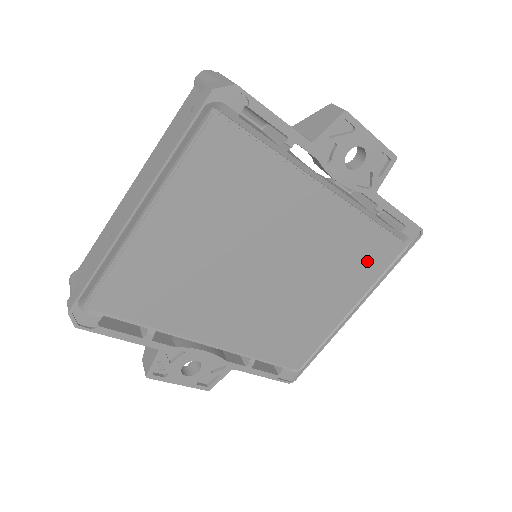
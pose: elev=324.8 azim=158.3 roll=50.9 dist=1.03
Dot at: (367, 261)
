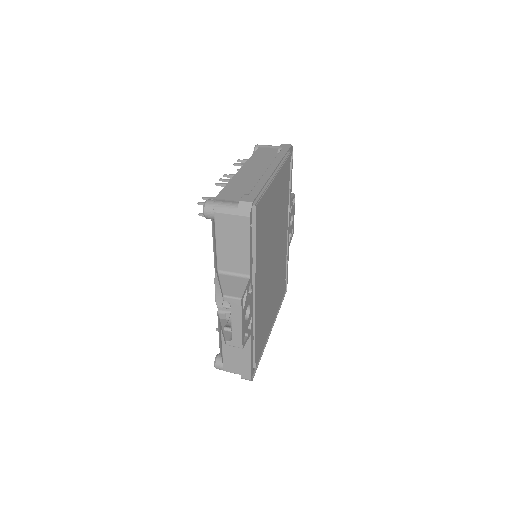
Dot at: (281, 290)
